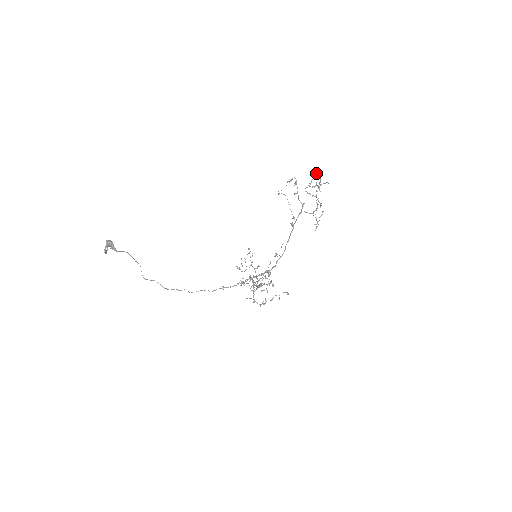
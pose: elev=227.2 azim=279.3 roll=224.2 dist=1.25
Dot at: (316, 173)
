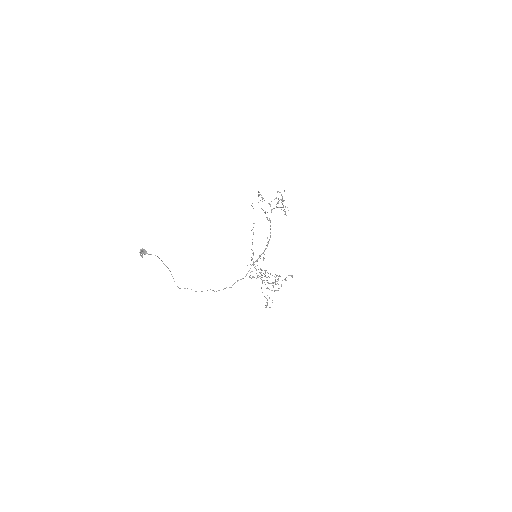
Dot at: (277, 192)
